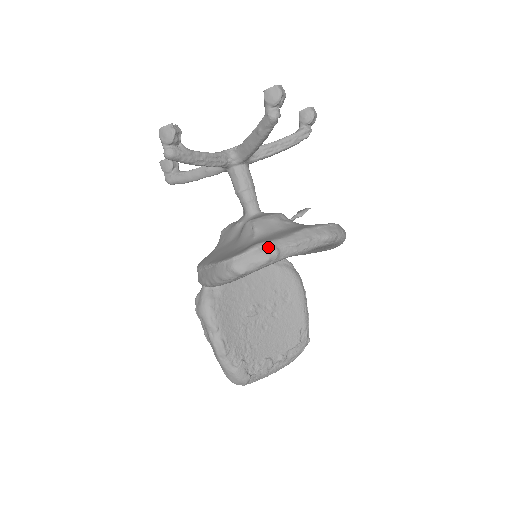
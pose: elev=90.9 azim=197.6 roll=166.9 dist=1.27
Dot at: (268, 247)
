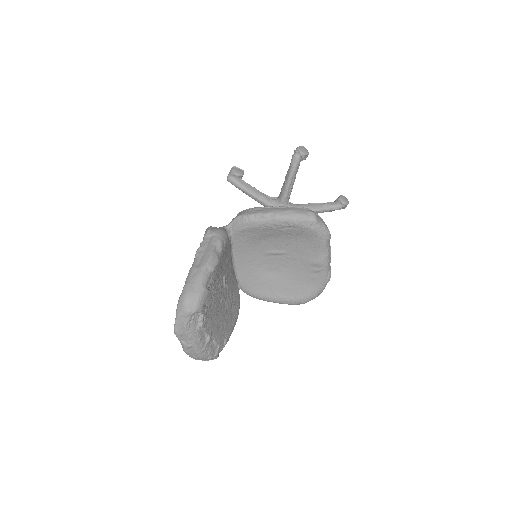
Dot at: occluded
